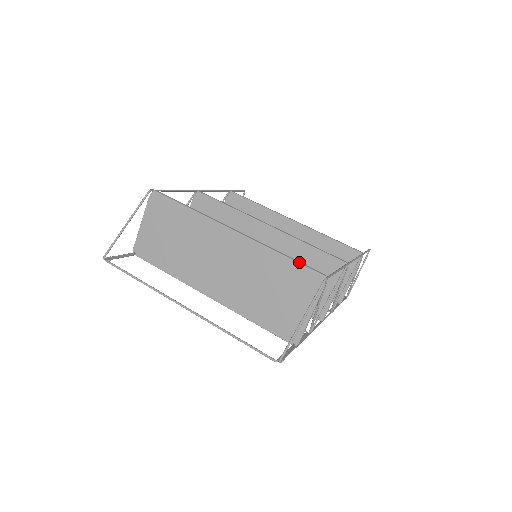
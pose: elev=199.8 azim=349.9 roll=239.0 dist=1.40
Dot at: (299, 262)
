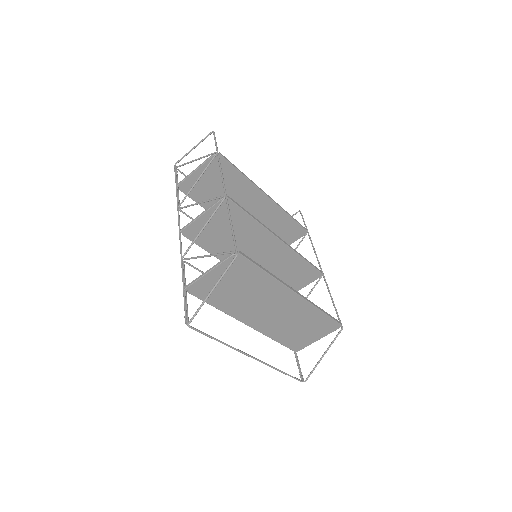
Dot at: (331, 316)
